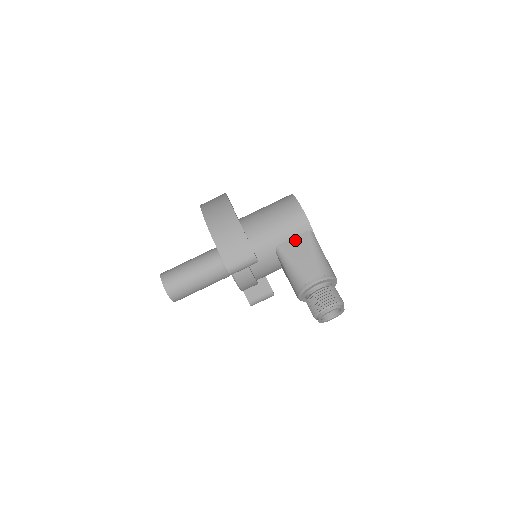
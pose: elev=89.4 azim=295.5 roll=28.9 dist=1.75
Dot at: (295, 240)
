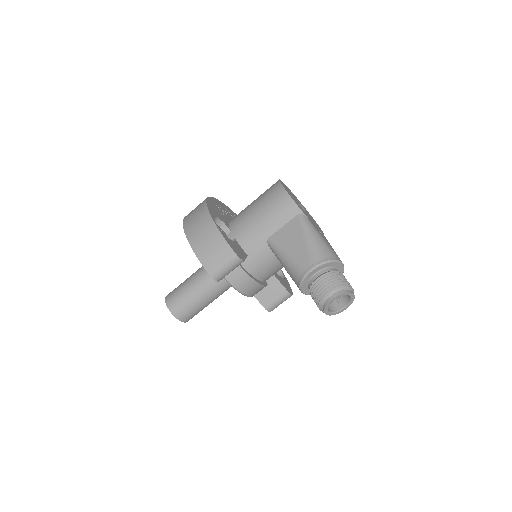
Dot at: (285, 228)
